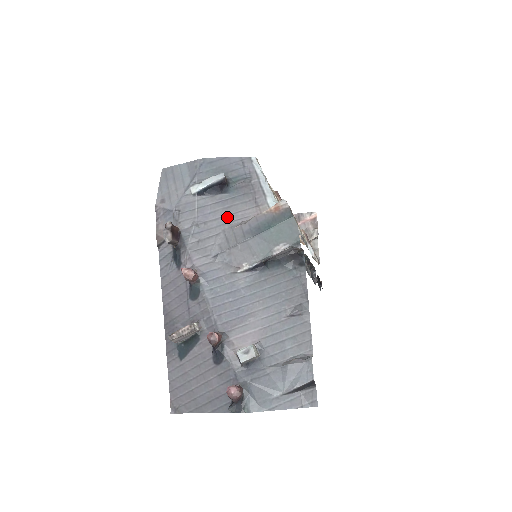
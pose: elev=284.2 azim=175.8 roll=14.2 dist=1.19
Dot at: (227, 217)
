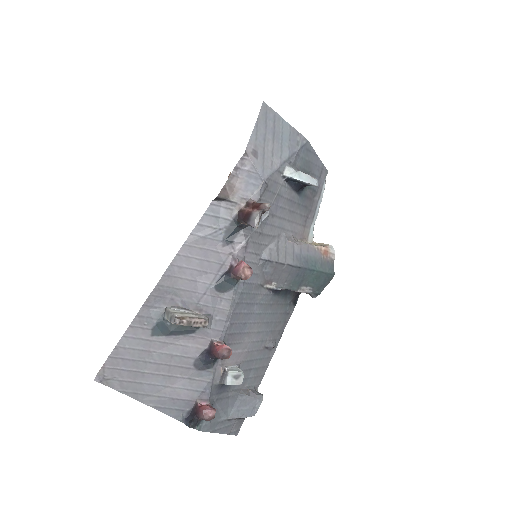
Dot at: (287, 222)
